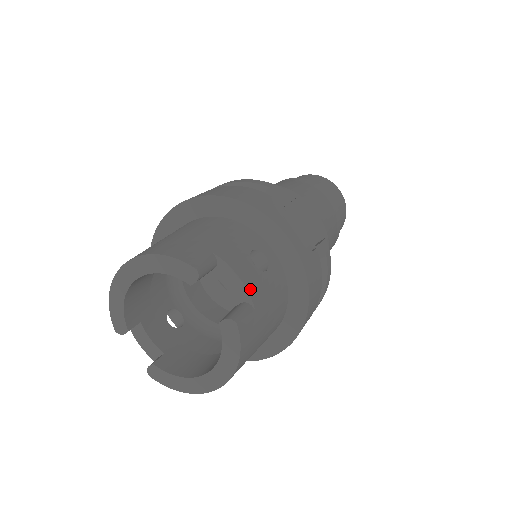
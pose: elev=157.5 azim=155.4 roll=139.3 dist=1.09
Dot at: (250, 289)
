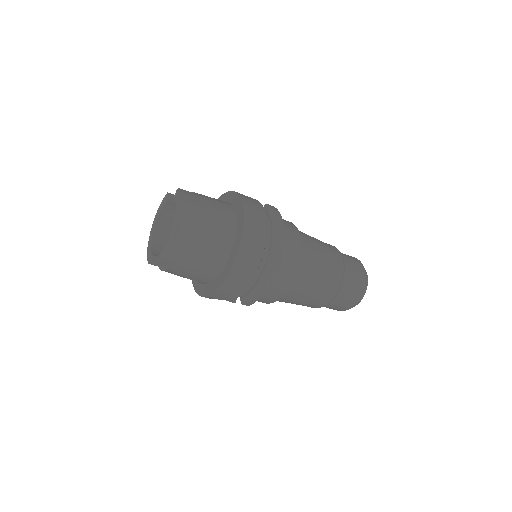
Dot at: occluded
